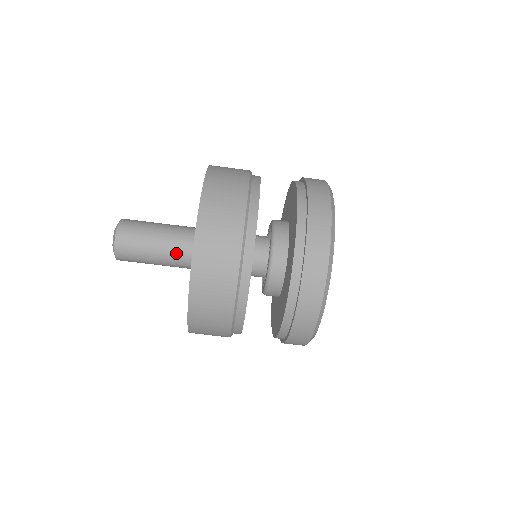
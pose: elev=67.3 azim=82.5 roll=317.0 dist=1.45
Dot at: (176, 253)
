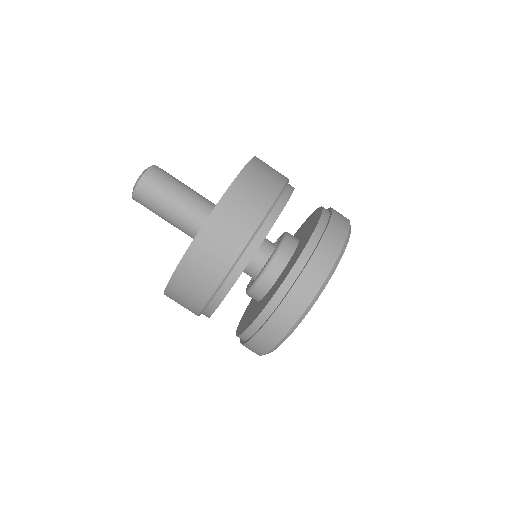
Dot at: (186, 221)
